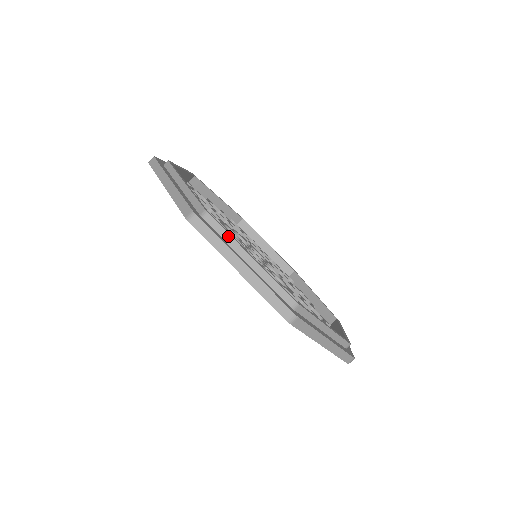
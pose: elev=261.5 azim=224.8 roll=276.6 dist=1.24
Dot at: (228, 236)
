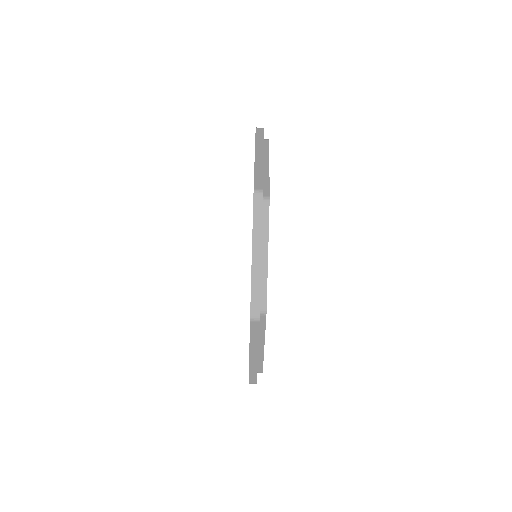
Dot at: (264, 331)
